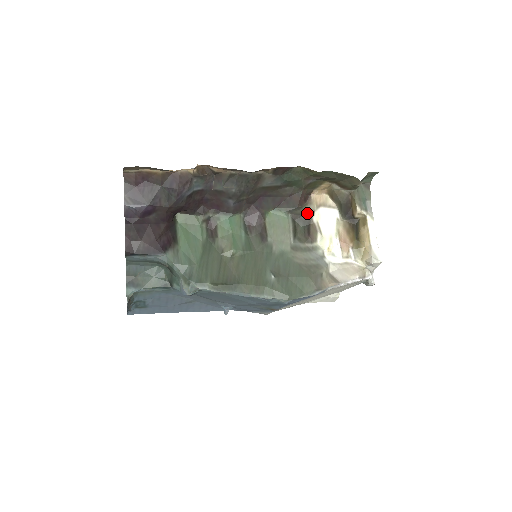
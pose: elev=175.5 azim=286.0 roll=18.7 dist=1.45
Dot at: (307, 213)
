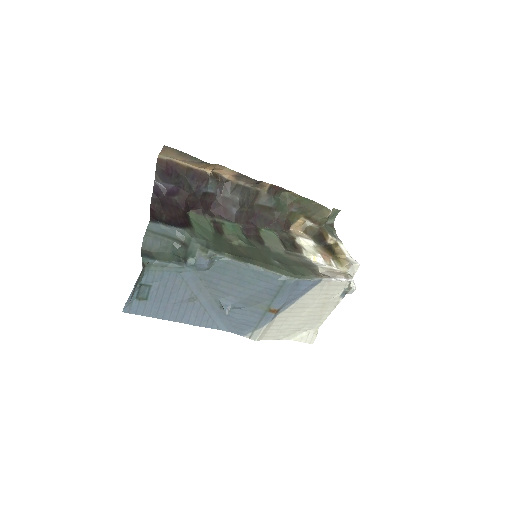
Dot at: (290, 237)
